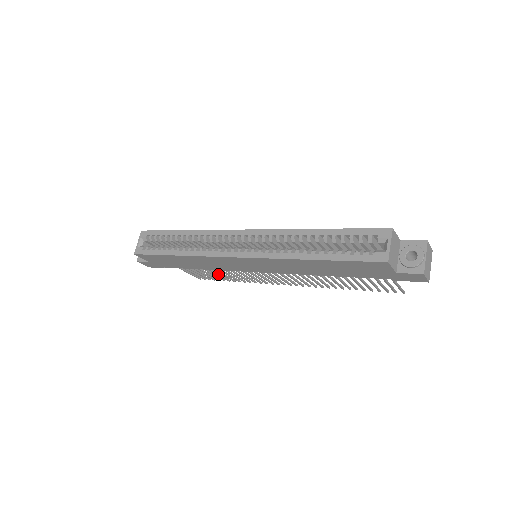
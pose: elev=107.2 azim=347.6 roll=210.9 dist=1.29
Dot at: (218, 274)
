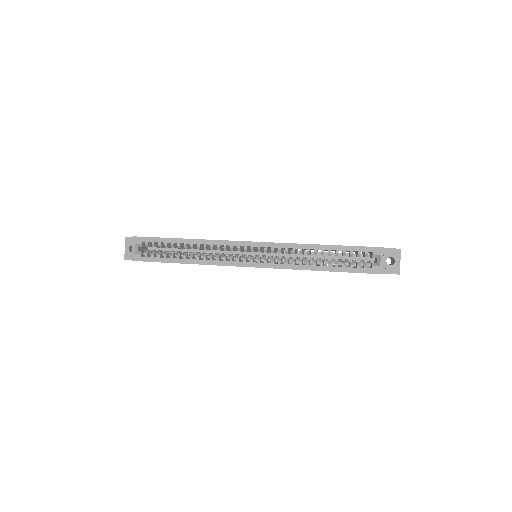
Dot at: occluded
